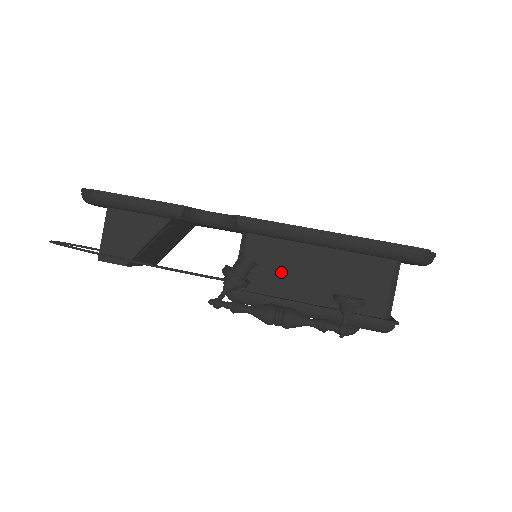
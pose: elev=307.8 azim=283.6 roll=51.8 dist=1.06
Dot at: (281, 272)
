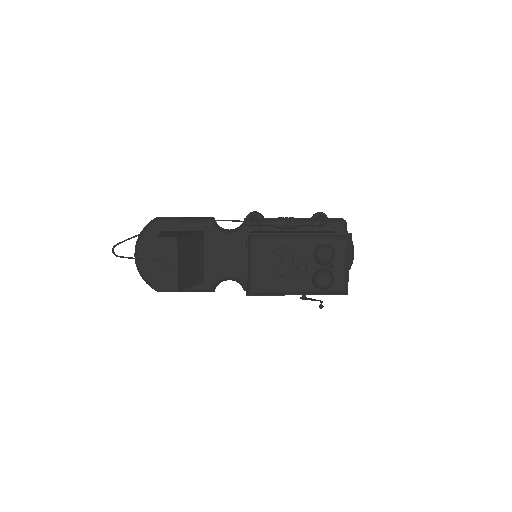
Dot at: occluded
